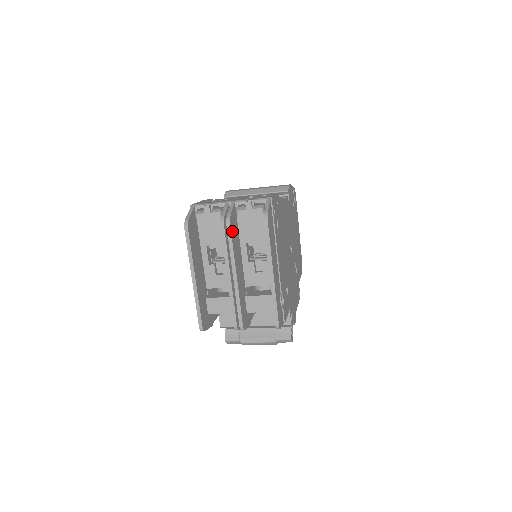
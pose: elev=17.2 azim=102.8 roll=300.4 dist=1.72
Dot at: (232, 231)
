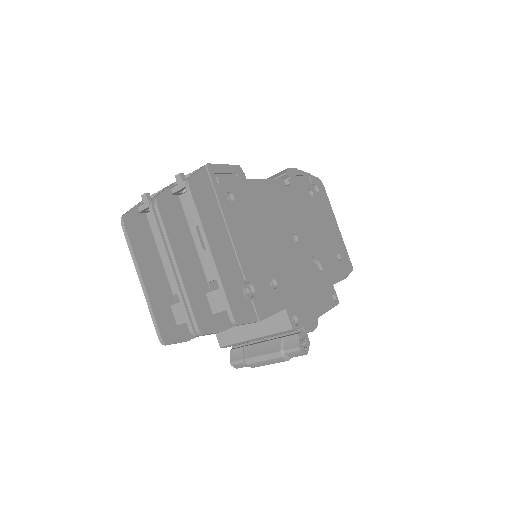
Dot at: (164, 213)
